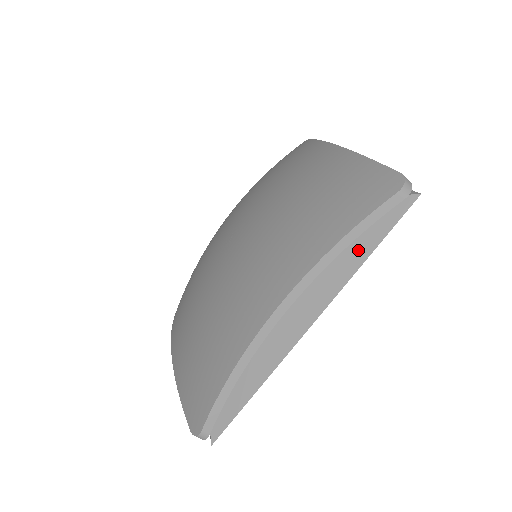
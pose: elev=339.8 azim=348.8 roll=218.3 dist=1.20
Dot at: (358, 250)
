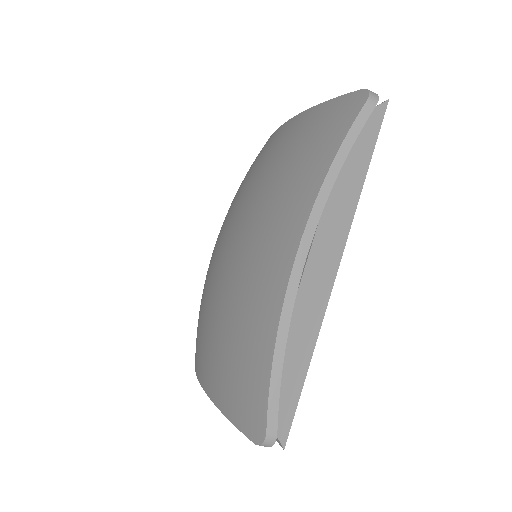
Dot at: (353, 175)
